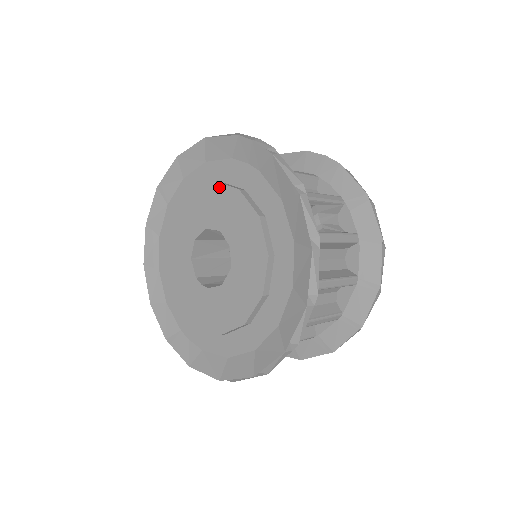
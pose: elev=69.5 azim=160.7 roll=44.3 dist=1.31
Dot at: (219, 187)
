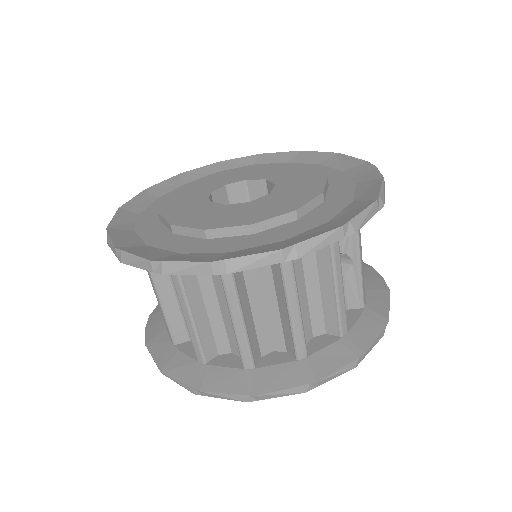
Dot at: (313, 170)
